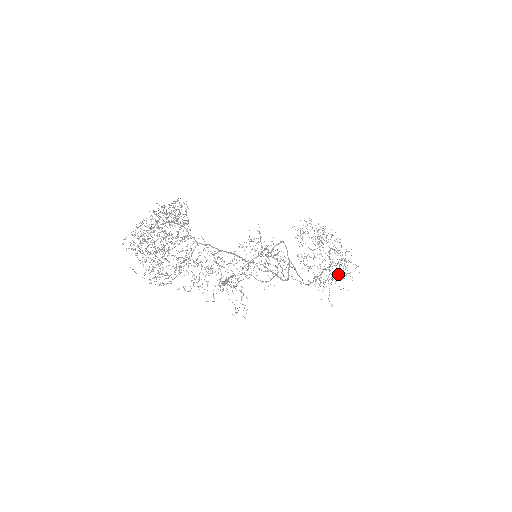
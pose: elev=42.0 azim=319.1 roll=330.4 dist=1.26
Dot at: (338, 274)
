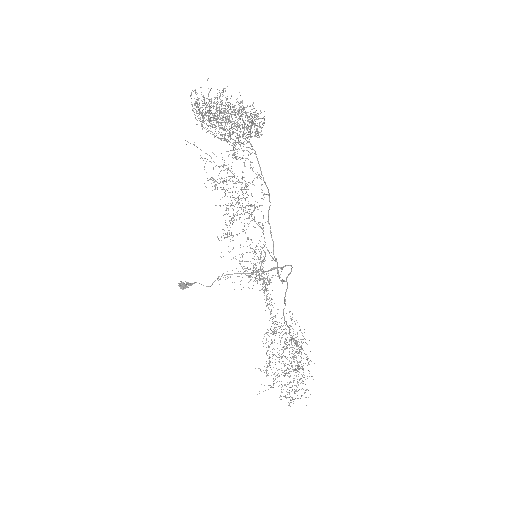
Dot at: (300, 367)
